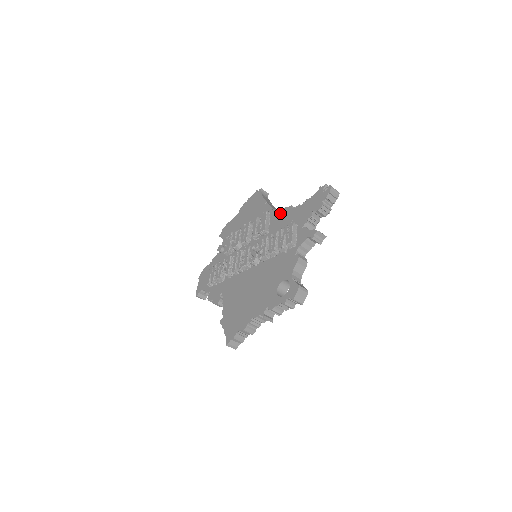
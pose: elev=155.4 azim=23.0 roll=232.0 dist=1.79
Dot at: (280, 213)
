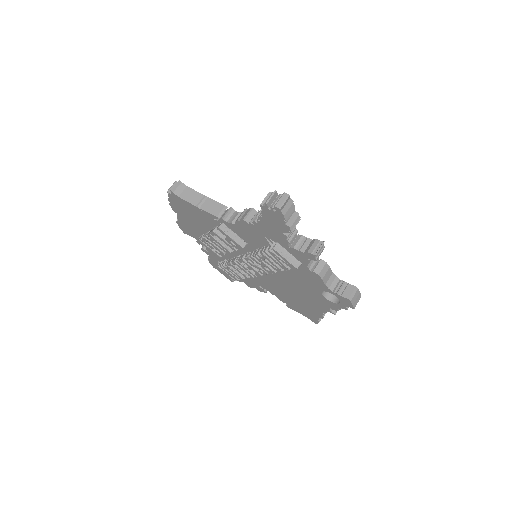
Dot at: (237, 226)
